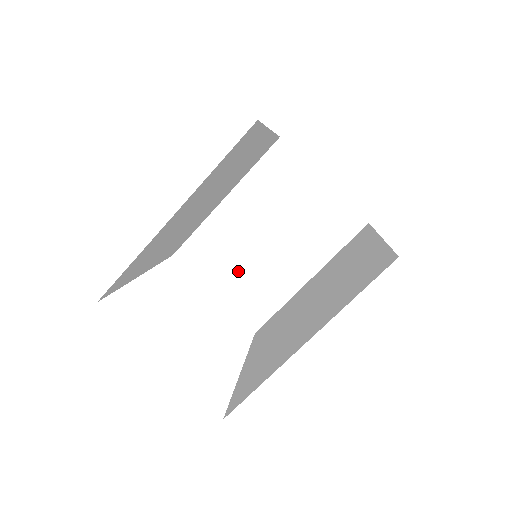
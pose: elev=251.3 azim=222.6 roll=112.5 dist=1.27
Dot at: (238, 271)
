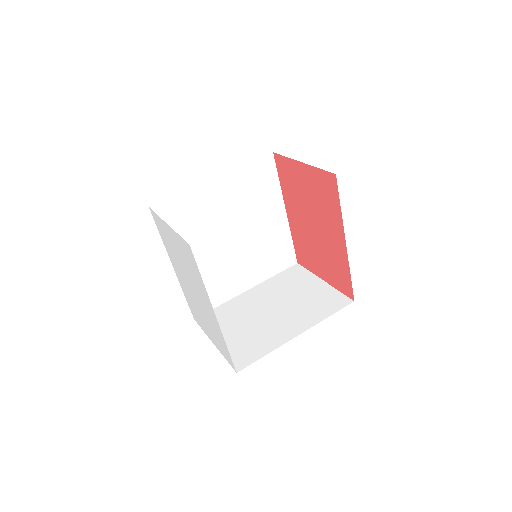
Dot at: (241, 329)
